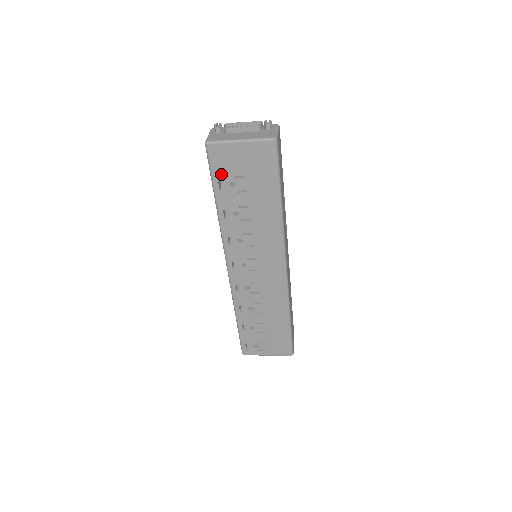
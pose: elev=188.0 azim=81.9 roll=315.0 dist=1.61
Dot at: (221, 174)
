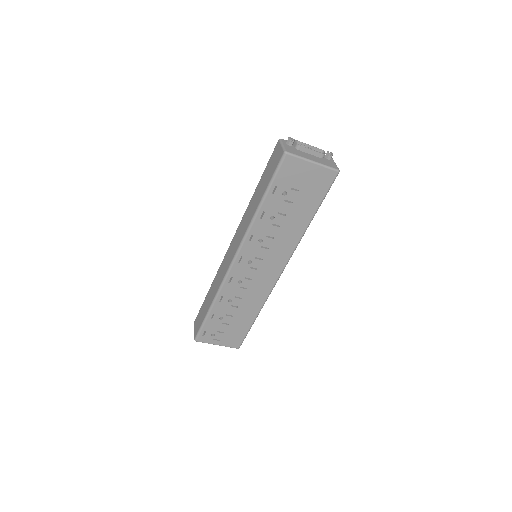
Dot at: (281, 182)
